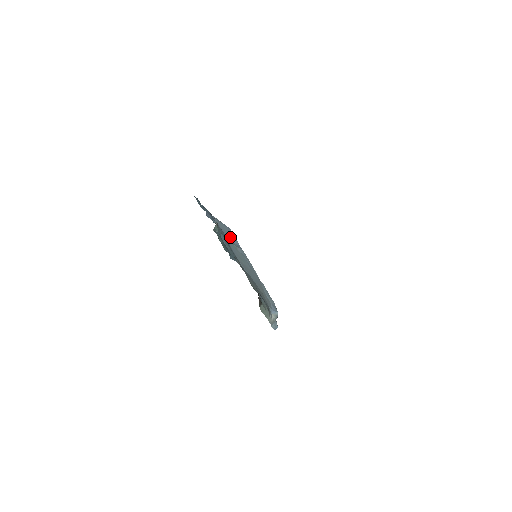
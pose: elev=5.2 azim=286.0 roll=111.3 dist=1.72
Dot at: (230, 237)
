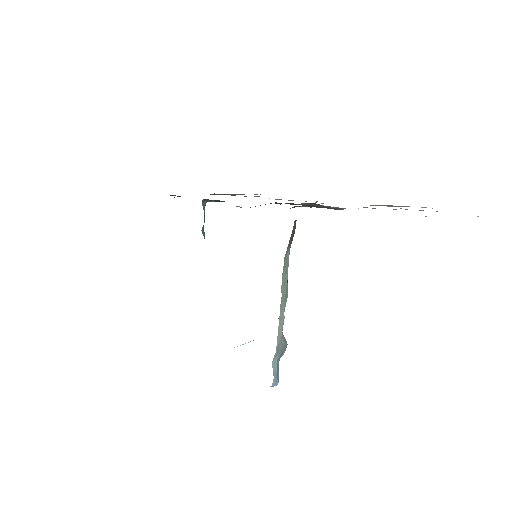
Dot at: occluded
